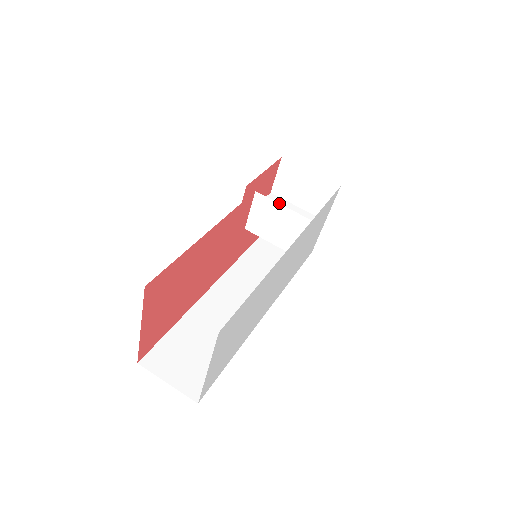
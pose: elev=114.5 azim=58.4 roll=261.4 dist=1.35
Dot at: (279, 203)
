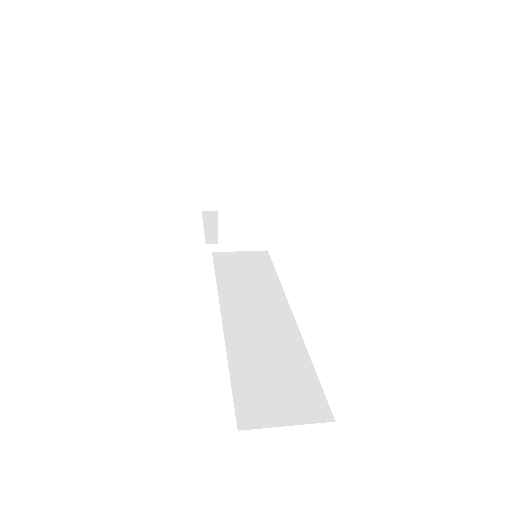
Dot at: occluded
